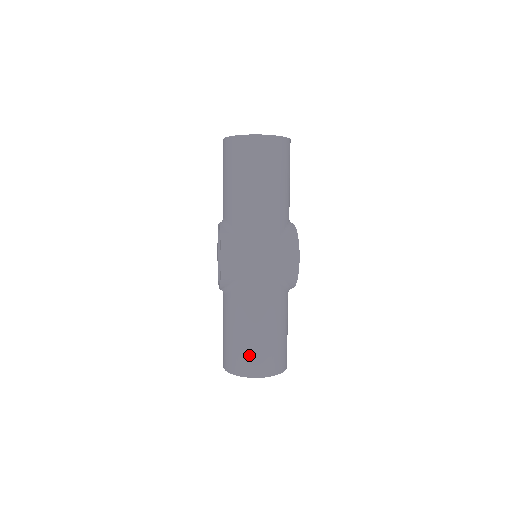
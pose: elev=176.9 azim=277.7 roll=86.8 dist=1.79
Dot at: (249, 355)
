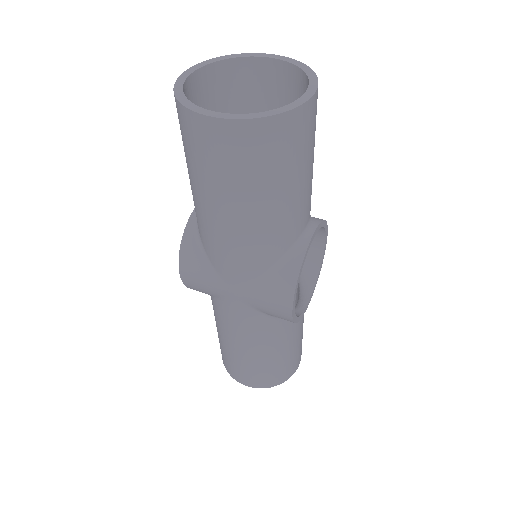
Dot at: (232, 364)
